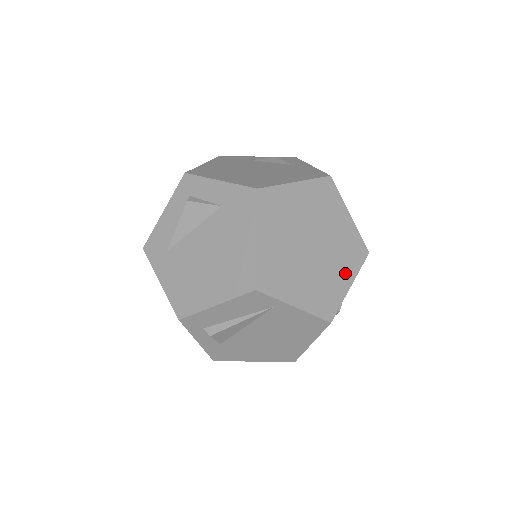
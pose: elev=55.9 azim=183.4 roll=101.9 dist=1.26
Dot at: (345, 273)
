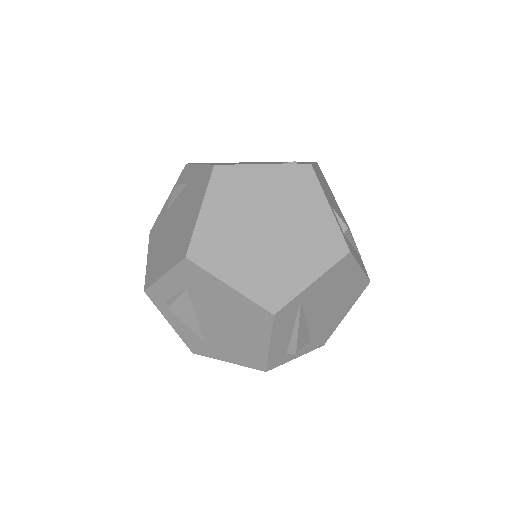
Dot at: (314, 206)
